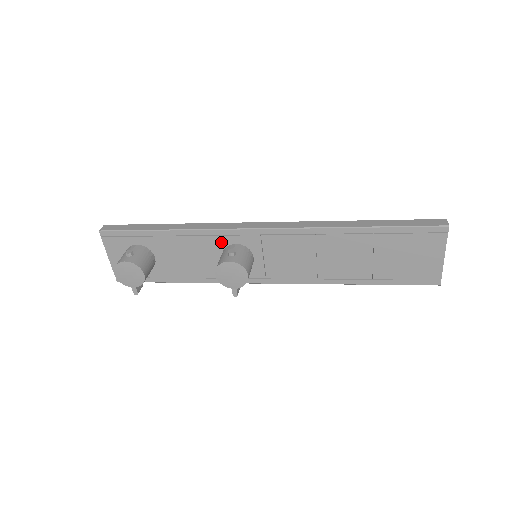
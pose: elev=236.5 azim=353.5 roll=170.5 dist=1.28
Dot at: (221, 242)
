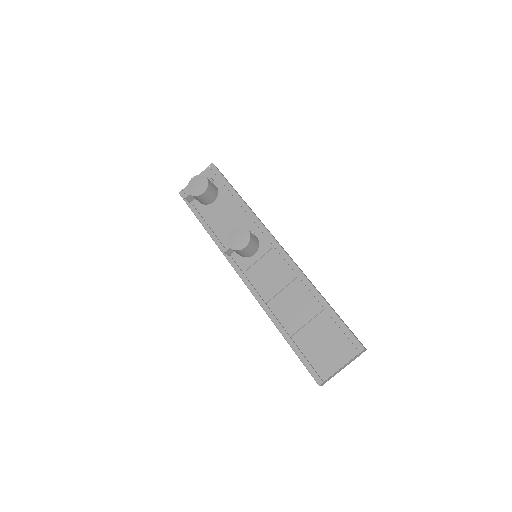
Dot at: (252, 229)
